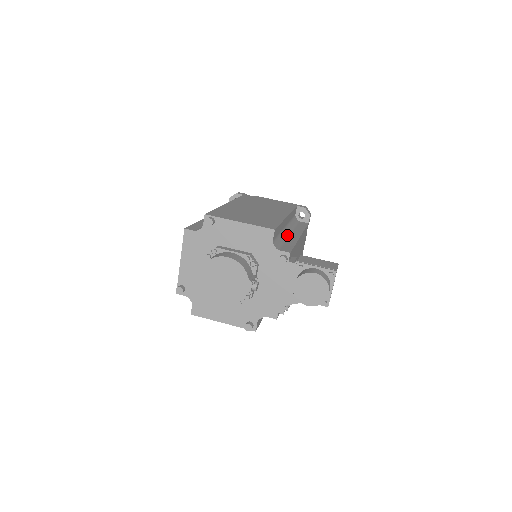
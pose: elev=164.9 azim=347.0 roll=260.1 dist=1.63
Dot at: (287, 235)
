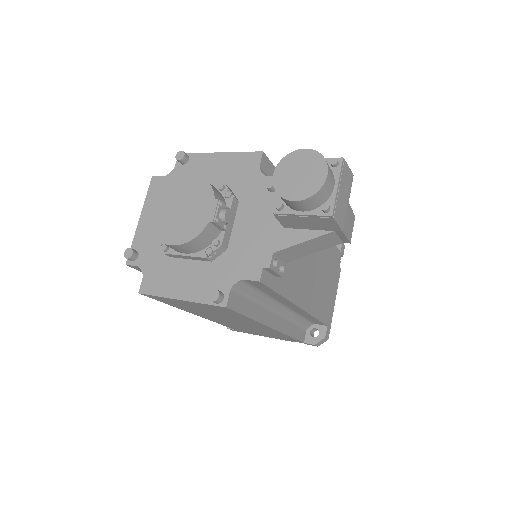
Dot at: occluded
